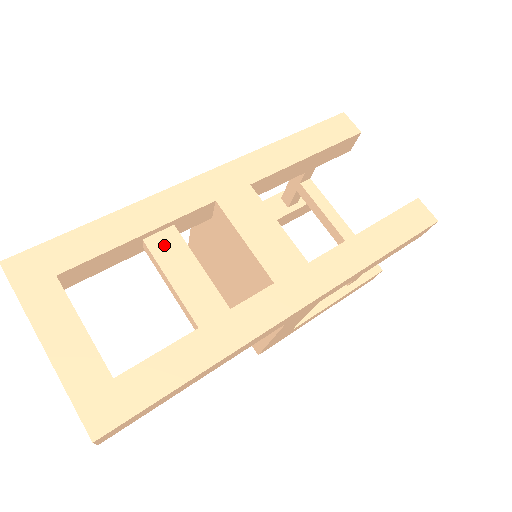
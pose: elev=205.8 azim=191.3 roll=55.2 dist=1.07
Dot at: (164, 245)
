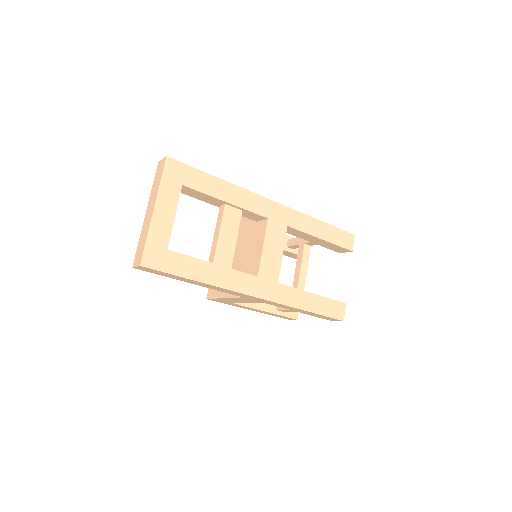
Dot at: (231, 215)
